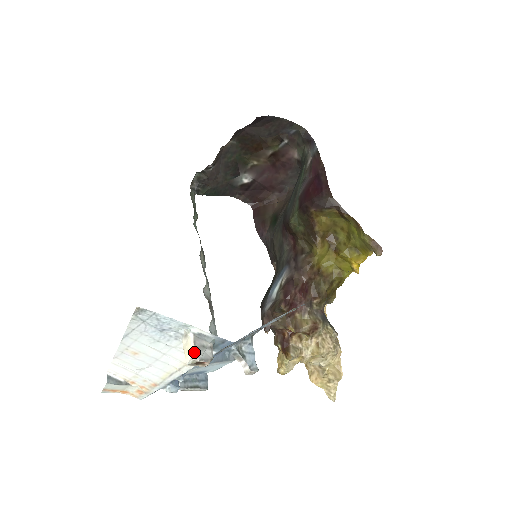
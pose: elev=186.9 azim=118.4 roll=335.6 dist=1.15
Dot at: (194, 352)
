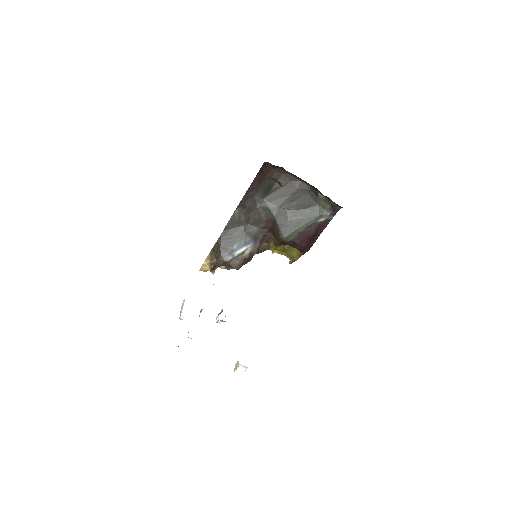
Dot at: occluded
